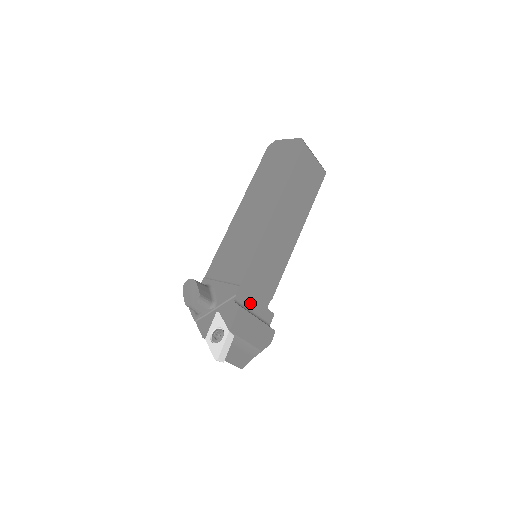
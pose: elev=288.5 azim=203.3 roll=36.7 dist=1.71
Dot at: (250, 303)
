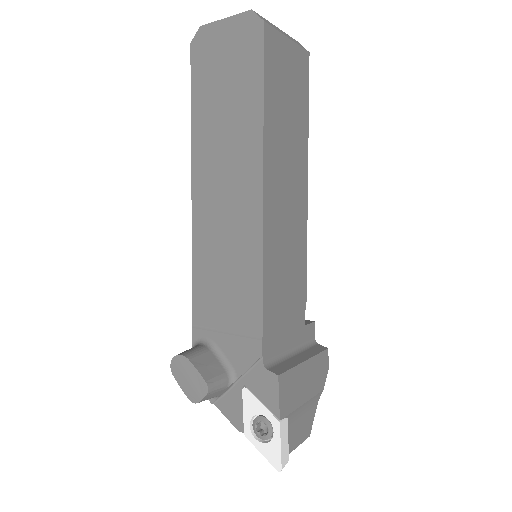
Dot at: (283, 344)
